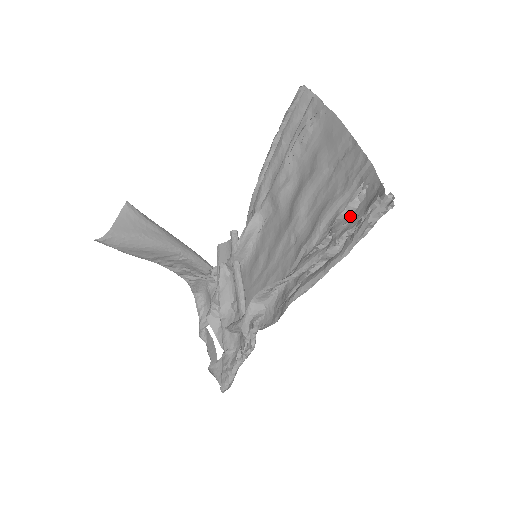
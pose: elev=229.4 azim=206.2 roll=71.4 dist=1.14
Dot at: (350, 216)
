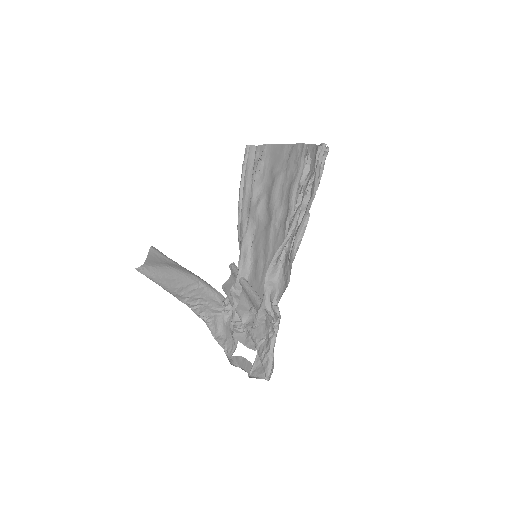
Dot at: (308, 176)
